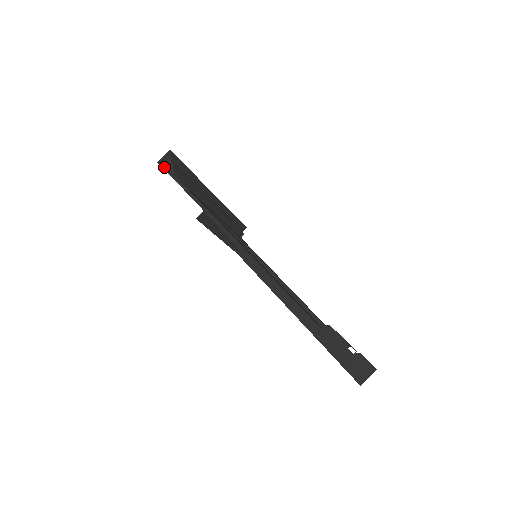
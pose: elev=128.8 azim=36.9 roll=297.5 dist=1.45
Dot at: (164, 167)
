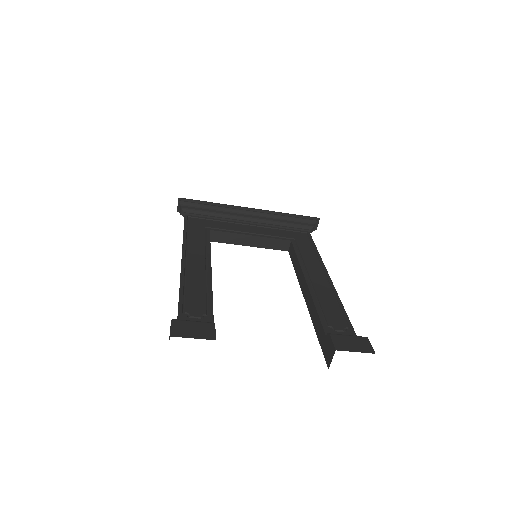
Dot at: (180, 212)
